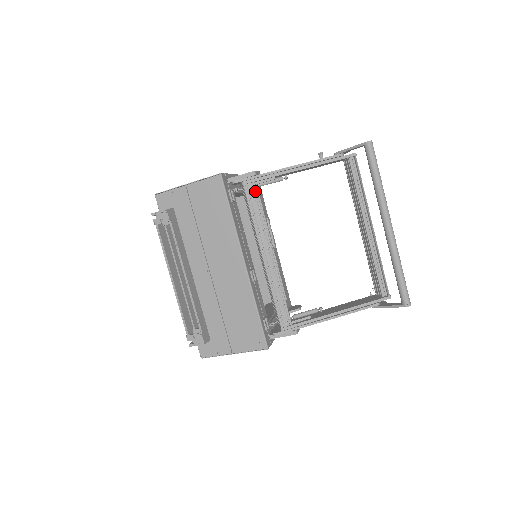
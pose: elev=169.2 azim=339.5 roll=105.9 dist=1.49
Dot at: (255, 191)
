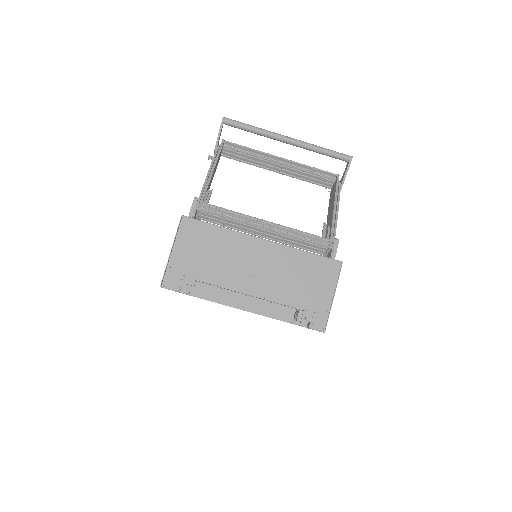
Dot at: (210, 205)
